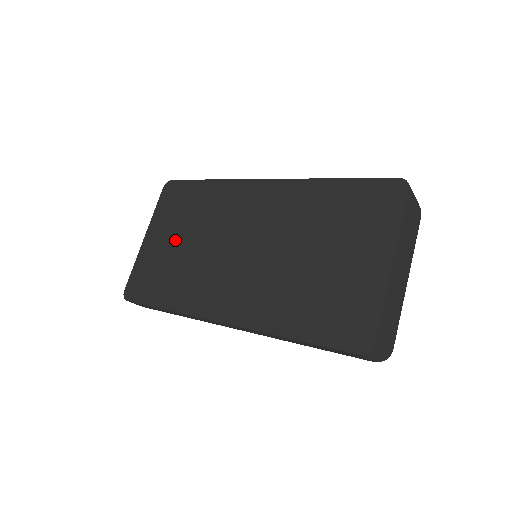
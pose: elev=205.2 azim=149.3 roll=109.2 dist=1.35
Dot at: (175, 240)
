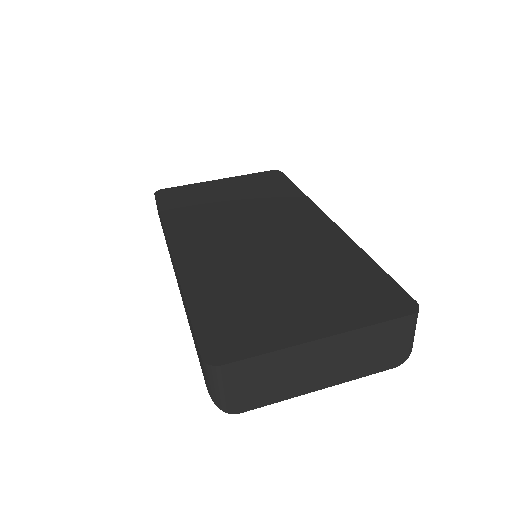
Dot at: (229, 195)
